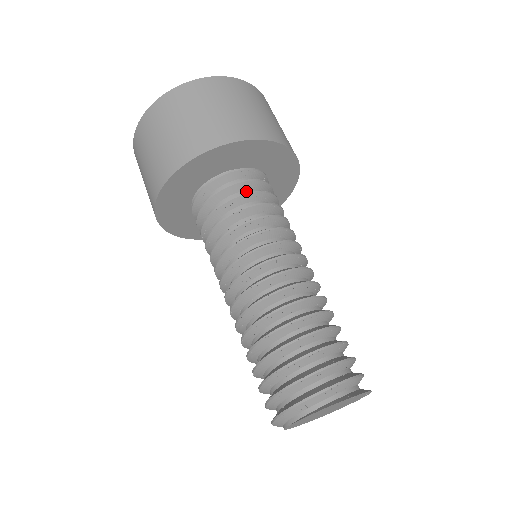
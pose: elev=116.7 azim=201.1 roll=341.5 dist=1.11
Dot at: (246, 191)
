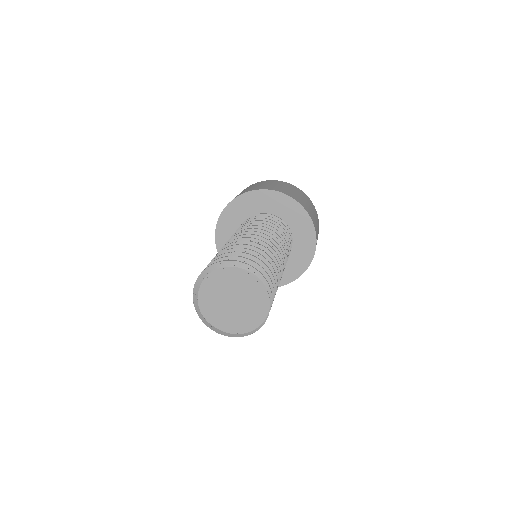
Dot at: occluded
